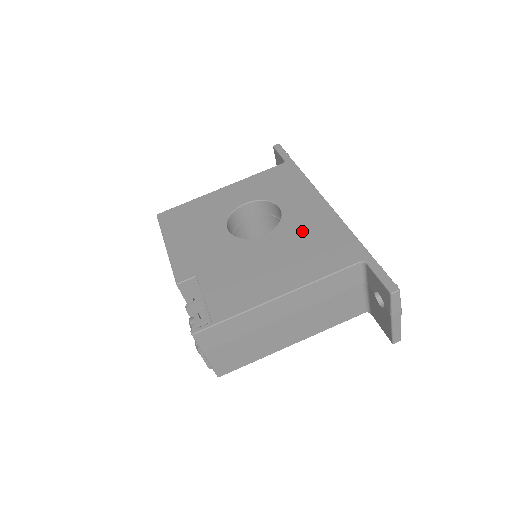
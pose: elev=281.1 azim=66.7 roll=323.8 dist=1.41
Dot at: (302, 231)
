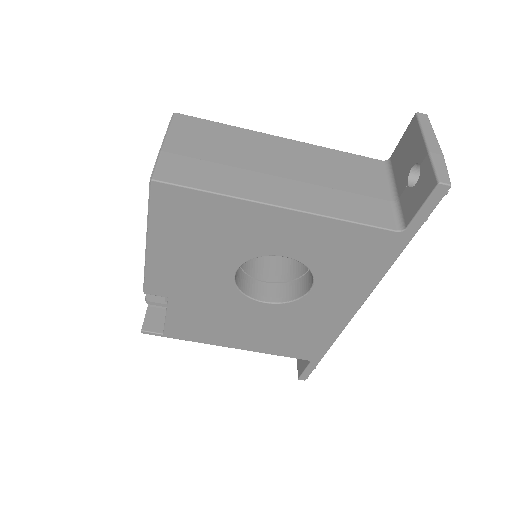
Dot at: (300, 322)
